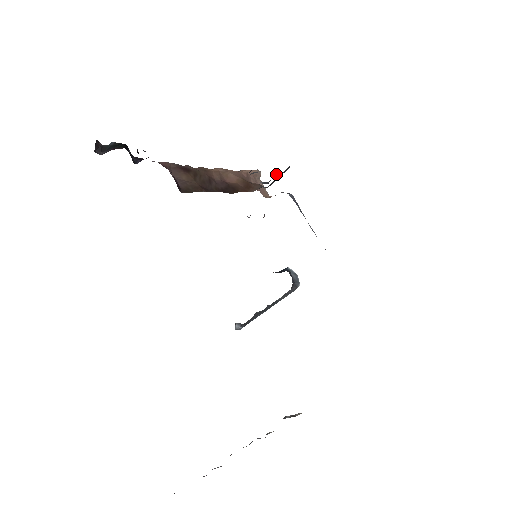
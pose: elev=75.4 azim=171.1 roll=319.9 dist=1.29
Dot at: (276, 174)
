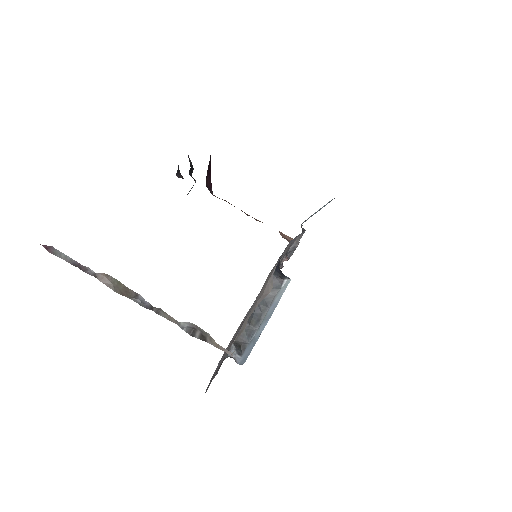
Dot at: occluded
